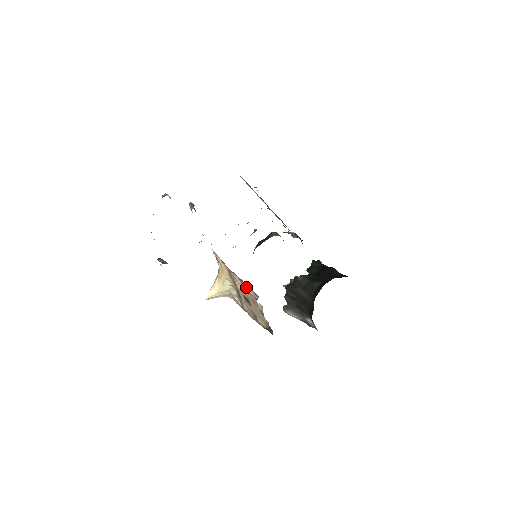
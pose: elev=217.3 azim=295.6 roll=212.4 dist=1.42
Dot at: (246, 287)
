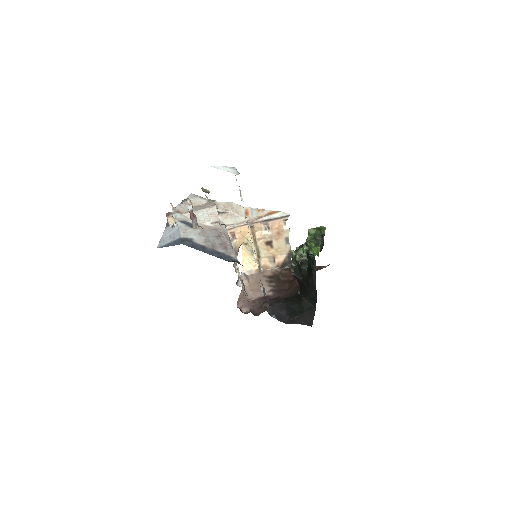
Dot at: (273, 220)
